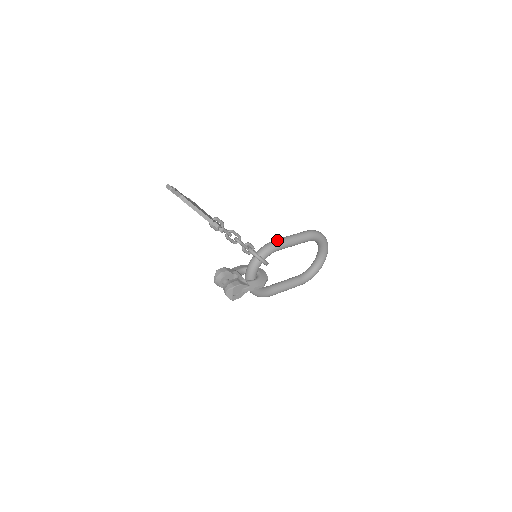
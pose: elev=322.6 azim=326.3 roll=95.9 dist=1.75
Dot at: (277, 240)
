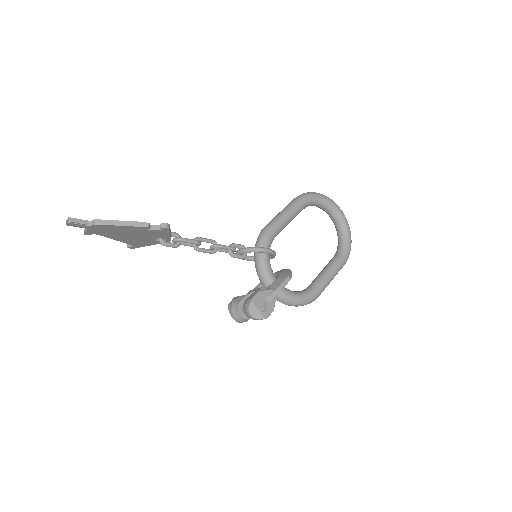
Dot at: (266, 225)
